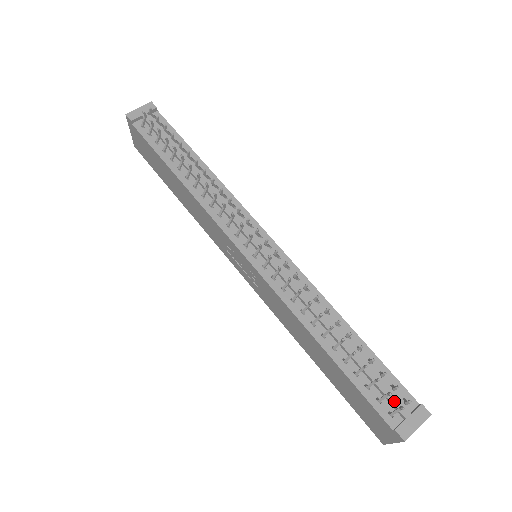
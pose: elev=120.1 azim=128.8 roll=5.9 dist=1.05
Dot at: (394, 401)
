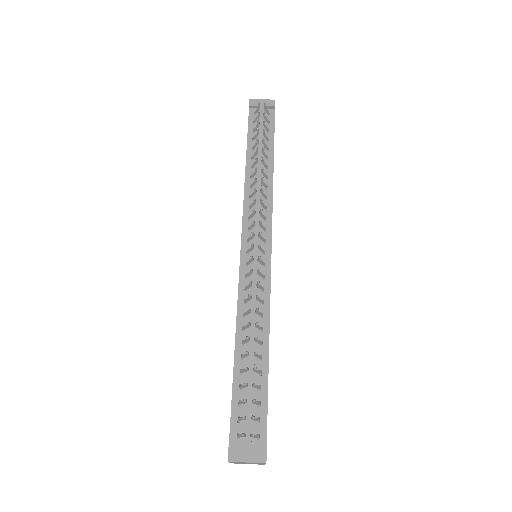
Dot at: (248, 428)
